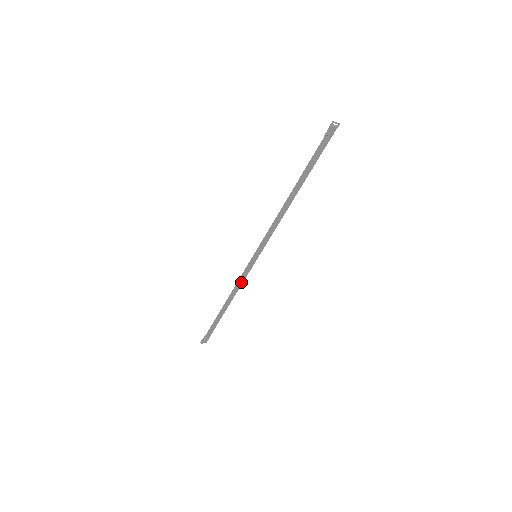
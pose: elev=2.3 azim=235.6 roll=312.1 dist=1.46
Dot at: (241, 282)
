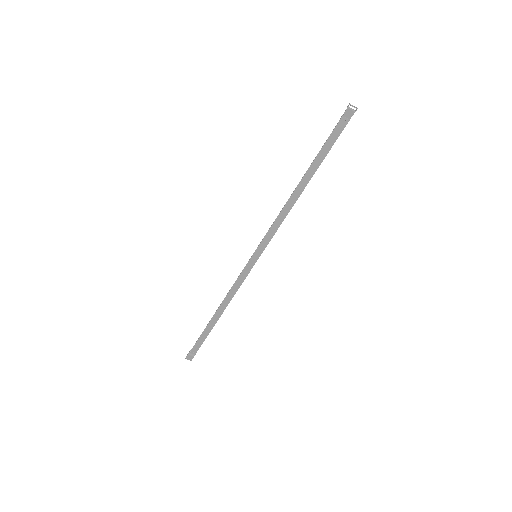
Dot at: (237, 287)
